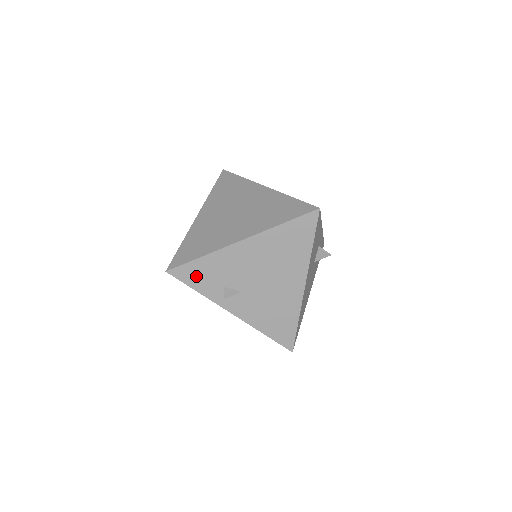
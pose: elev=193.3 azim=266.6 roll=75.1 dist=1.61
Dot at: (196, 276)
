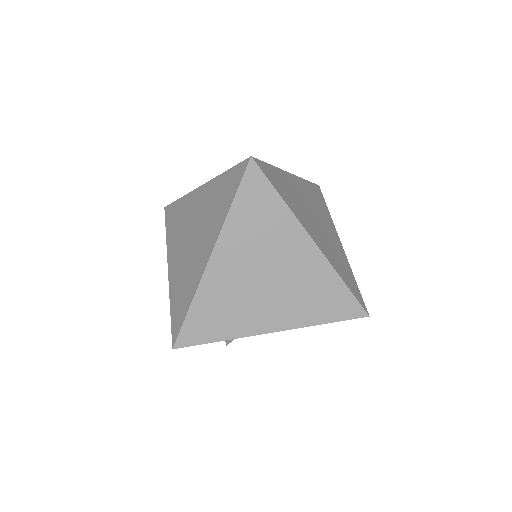
Dot at: occluded
